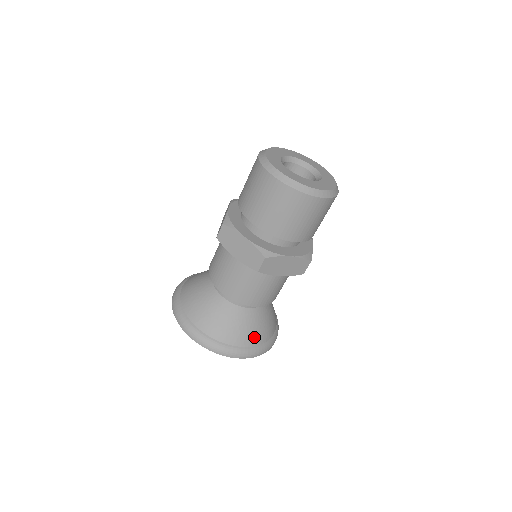
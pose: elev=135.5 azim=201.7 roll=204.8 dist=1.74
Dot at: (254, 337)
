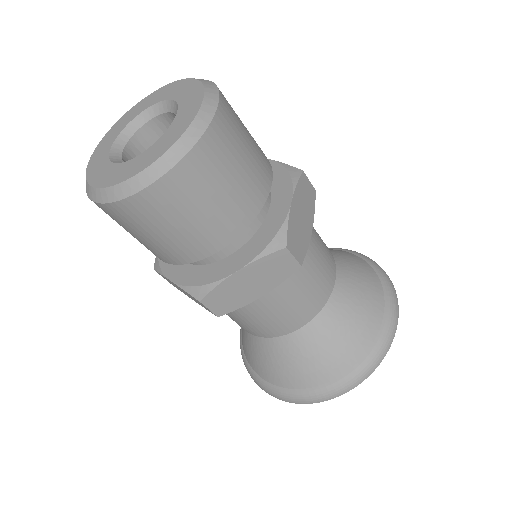
Dot at: (336, 361)
